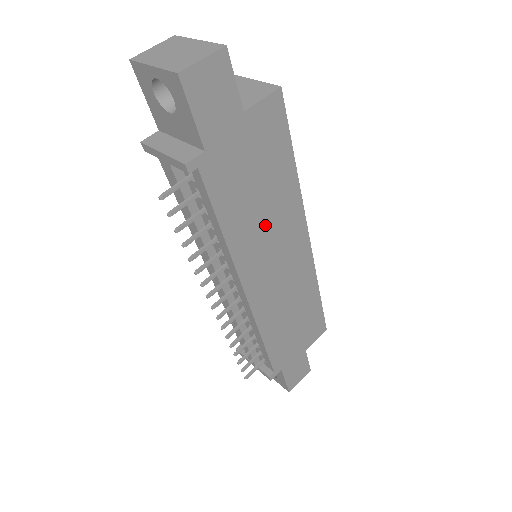
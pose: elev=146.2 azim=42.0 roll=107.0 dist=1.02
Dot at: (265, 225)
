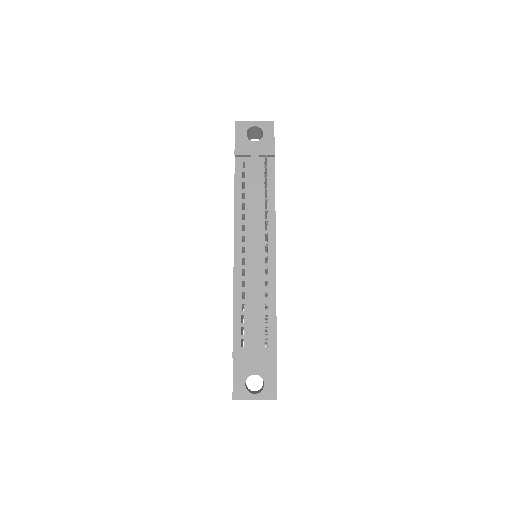
Dot at: occluded
